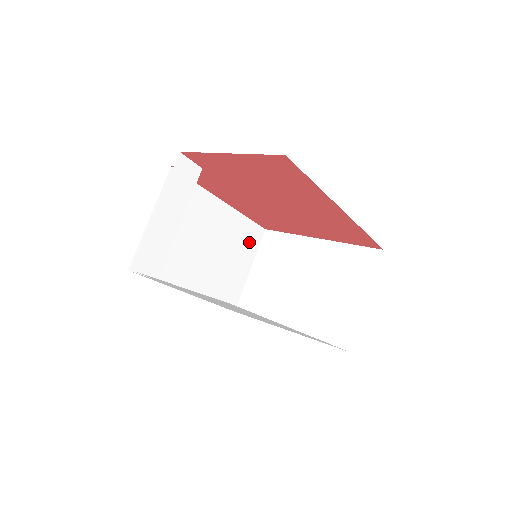
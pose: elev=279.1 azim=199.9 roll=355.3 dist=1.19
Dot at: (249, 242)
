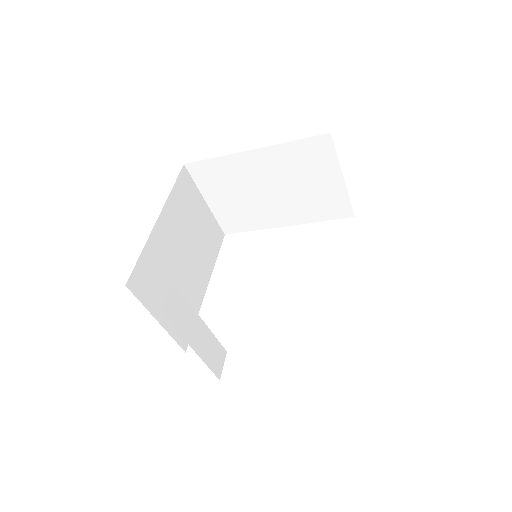
Dot at: (189, 194)
